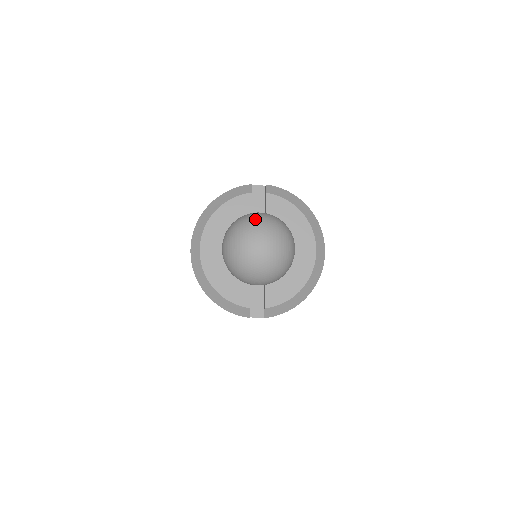
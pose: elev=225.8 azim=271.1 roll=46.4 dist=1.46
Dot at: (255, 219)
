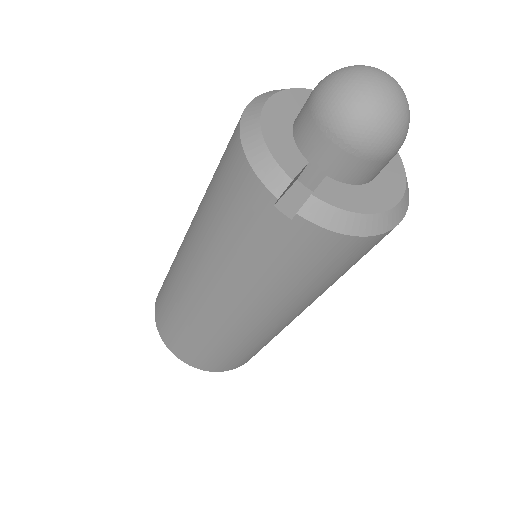
Dot at: occluded
